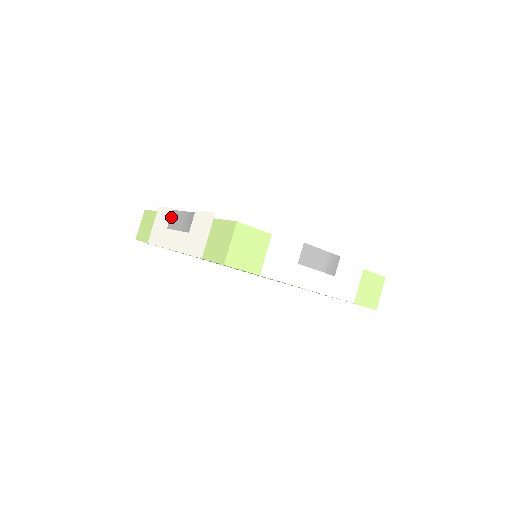
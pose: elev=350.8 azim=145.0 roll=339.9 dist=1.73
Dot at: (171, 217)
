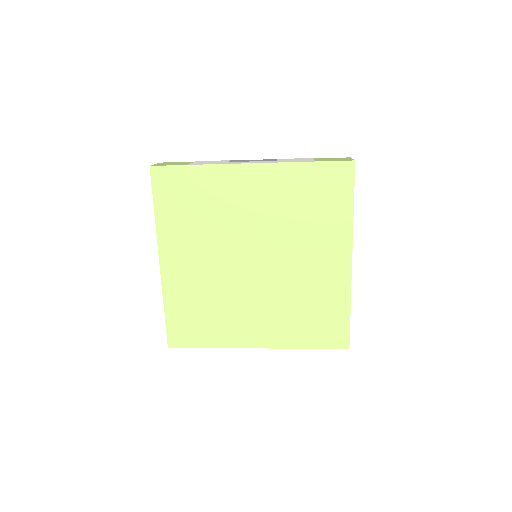
Dot at: (232, 160)
